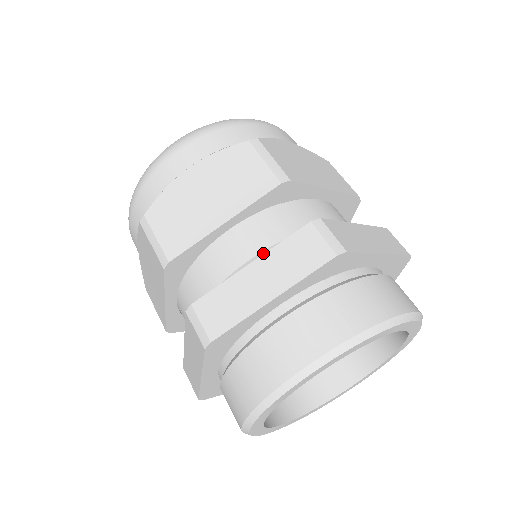
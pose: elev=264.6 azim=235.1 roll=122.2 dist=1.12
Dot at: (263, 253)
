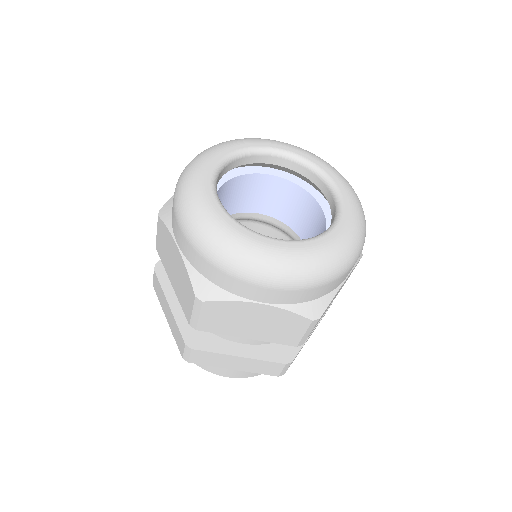
Dot at: (252, 343)
